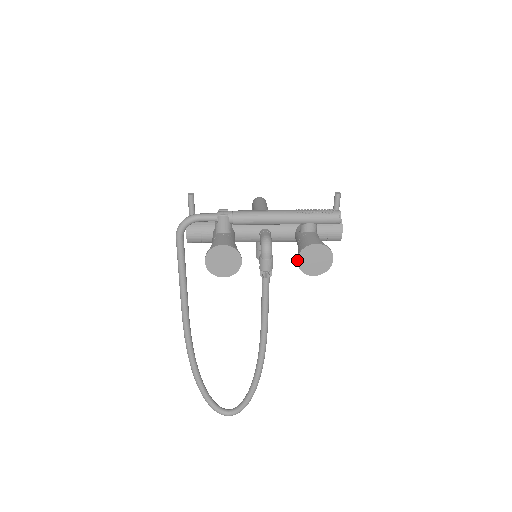
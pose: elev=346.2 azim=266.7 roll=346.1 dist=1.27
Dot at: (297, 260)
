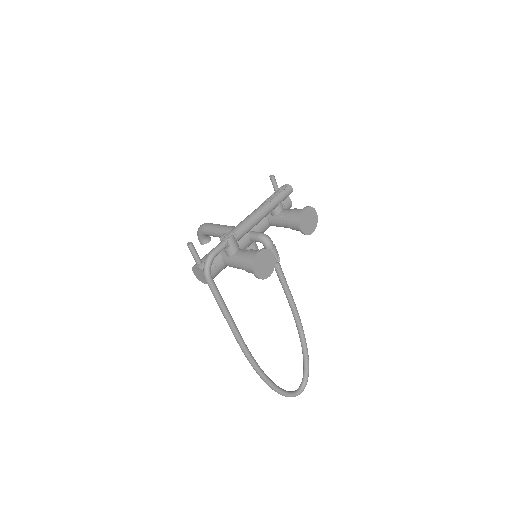
Dot at: (301, 229)
